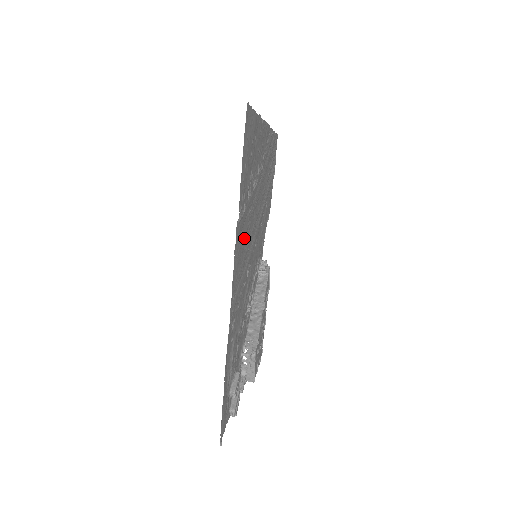
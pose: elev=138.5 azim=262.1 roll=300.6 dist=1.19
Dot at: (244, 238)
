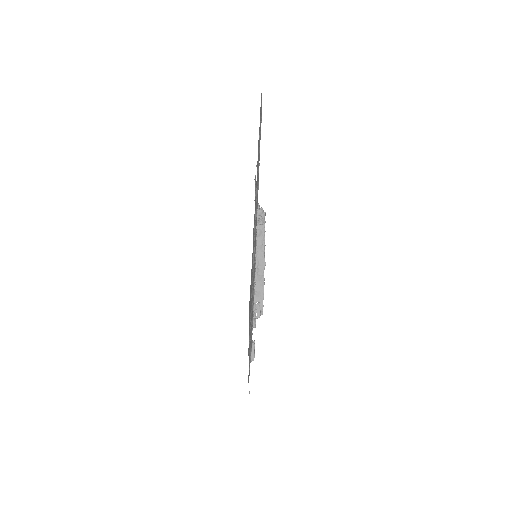
Dot at: occluded
